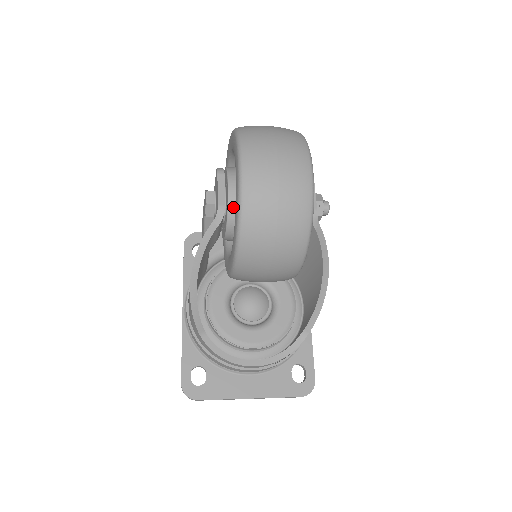
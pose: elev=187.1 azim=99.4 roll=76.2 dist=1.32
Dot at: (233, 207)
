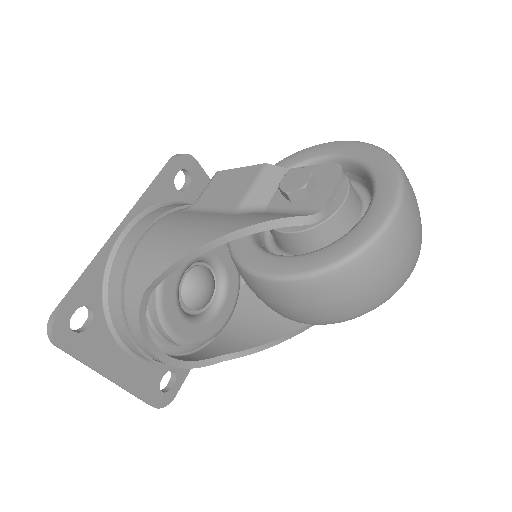
Dot at: (332, 222)
